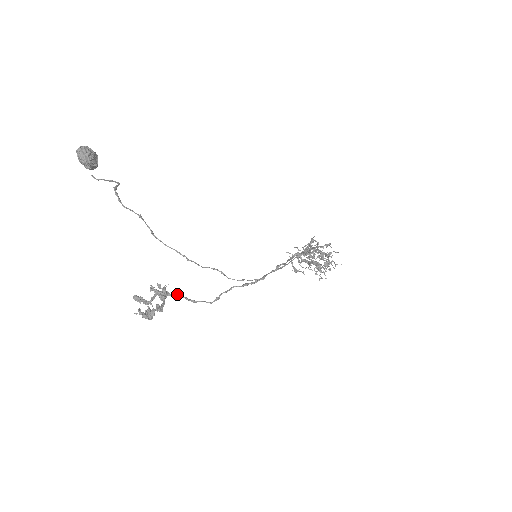
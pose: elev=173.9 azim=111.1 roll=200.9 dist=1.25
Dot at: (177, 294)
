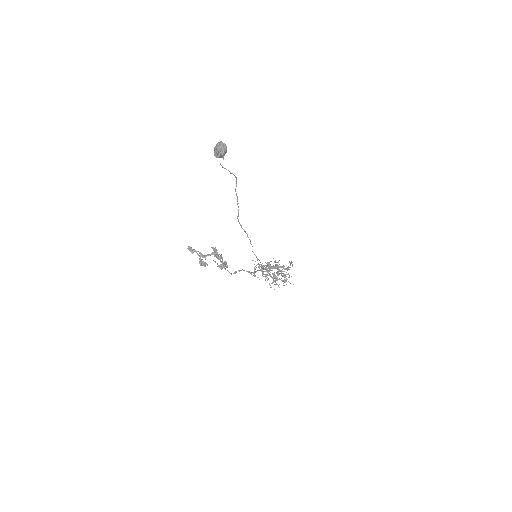
Dot at: occluded
